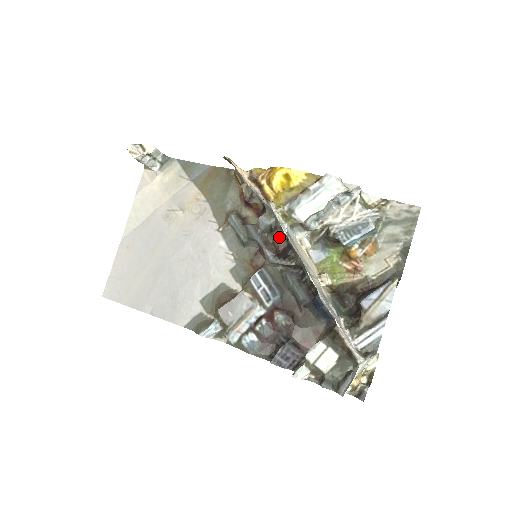
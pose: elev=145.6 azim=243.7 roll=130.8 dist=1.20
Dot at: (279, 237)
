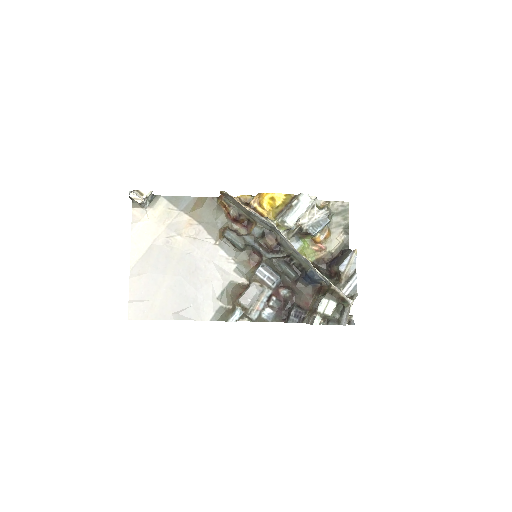
Dot at: (269, 239)
